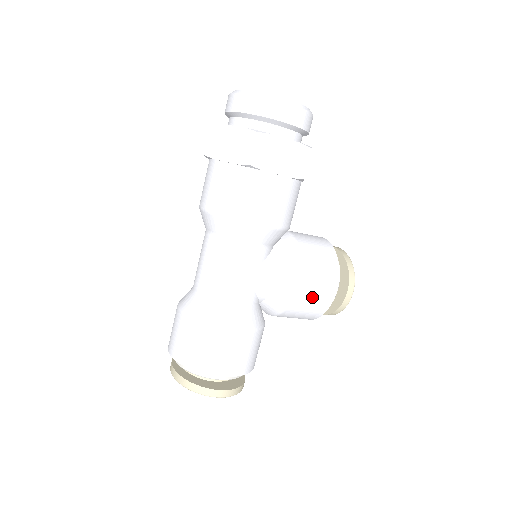
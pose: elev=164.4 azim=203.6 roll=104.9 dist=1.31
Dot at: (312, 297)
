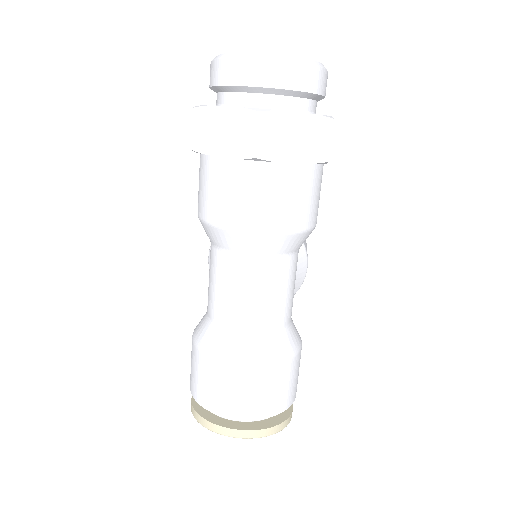
Dot at: occluded
